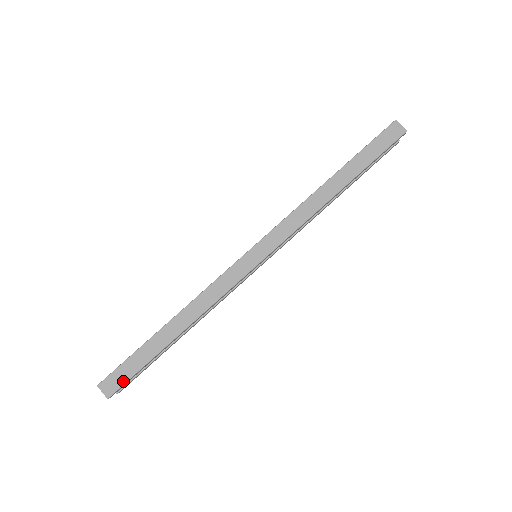
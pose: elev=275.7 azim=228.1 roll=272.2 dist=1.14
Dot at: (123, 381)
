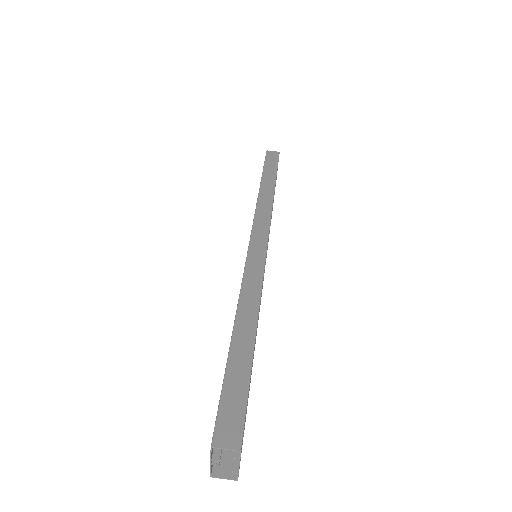
Dot at: (240, 415)
